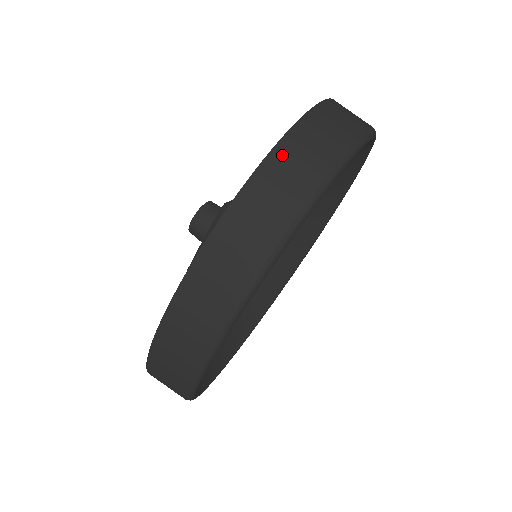
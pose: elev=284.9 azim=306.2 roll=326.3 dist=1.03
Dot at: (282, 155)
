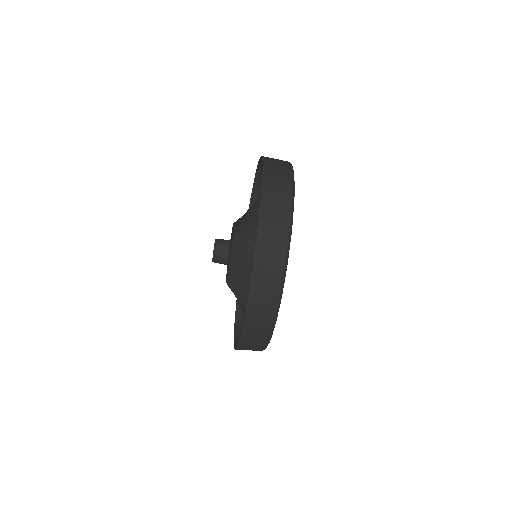
Dot at: (266, 201)
